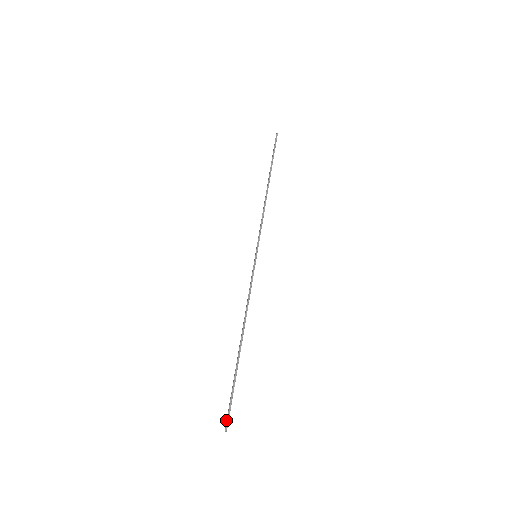
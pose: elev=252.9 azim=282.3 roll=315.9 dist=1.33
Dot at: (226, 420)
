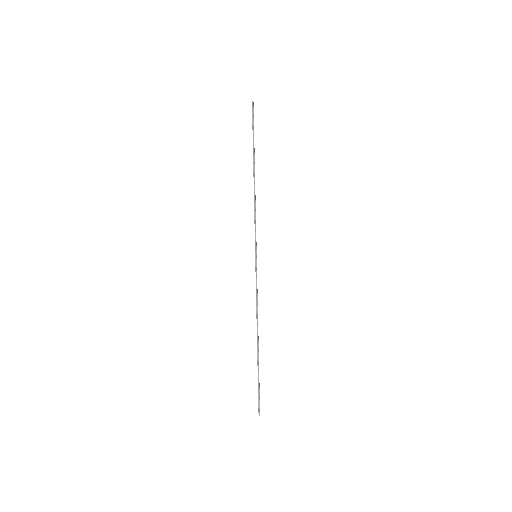
Dot at: (258, 406)
